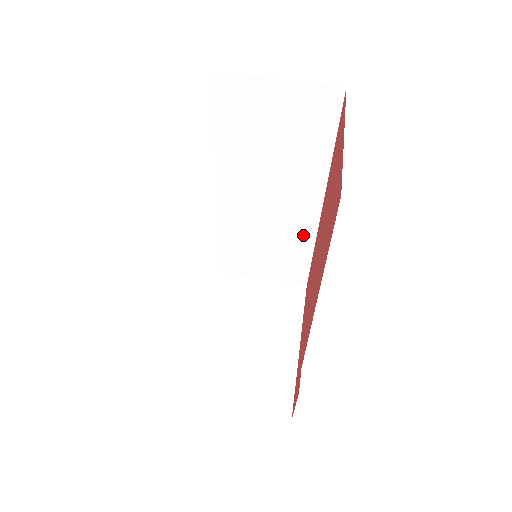
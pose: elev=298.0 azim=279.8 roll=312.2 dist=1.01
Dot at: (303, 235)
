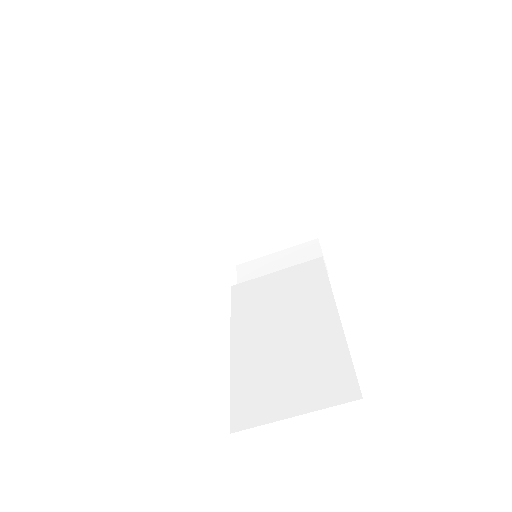
Dot at: occluded
